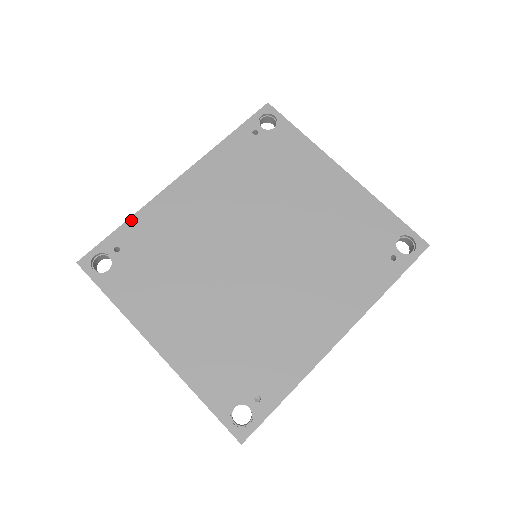
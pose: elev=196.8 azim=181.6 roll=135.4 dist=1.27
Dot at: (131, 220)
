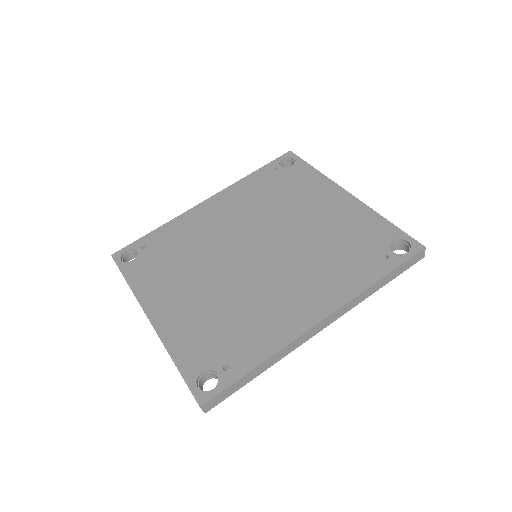
Dot at: (161, 228)
